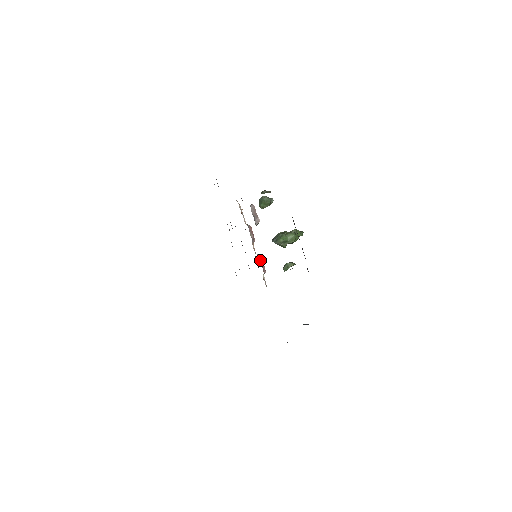
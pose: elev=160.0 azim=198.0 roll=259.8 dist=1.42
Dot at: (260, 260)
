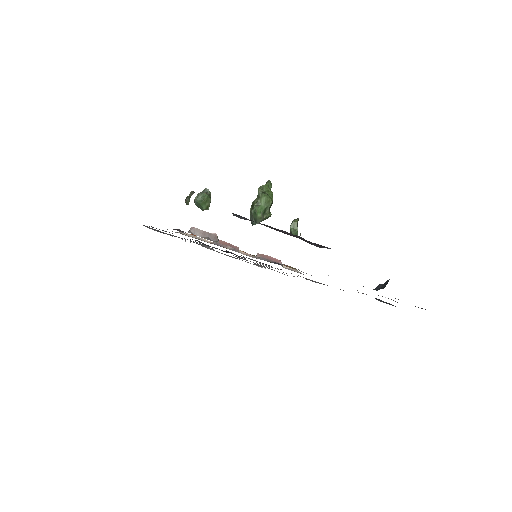
Dot at: (263, 259)
